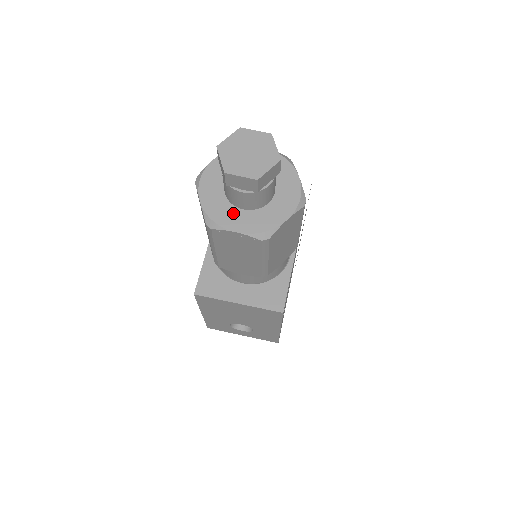
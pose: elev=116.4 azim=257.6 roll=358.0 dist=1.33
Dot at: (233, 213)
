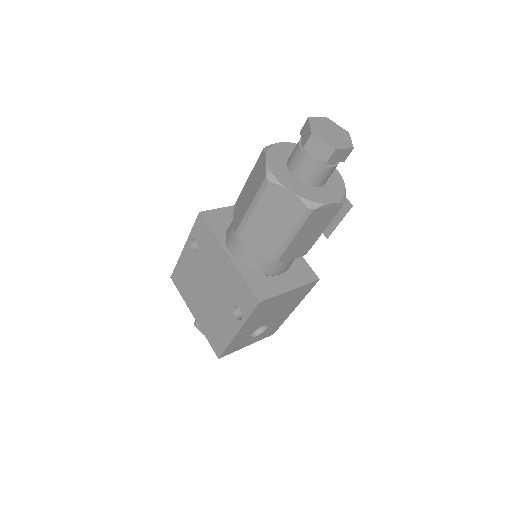
Dot at: (317, 192)
